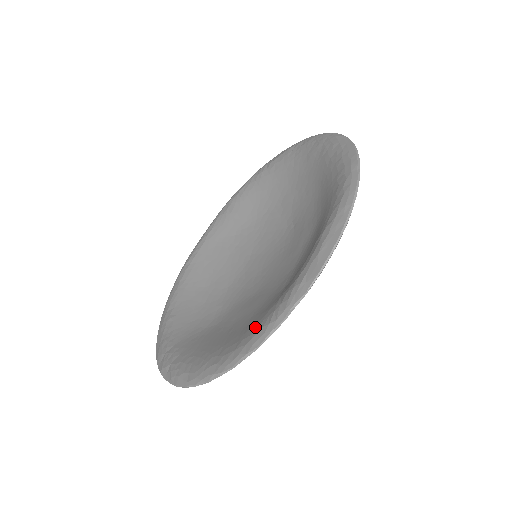
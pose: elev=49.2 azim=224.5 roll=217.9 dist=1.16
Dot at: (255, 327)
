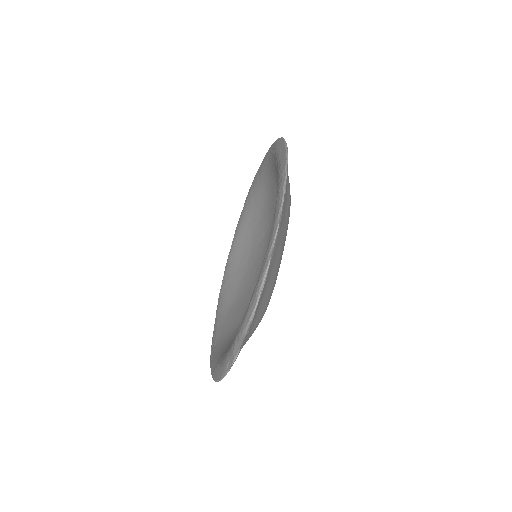
Dot at: occluded
